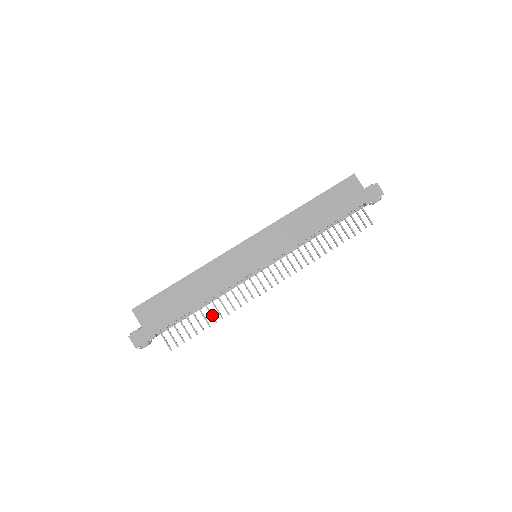
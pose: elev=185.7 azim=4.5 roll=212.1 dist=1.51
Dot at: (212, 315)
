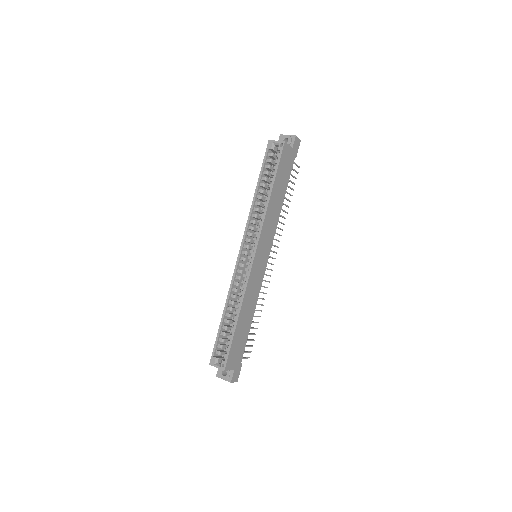
Dot at: (257, 316)
